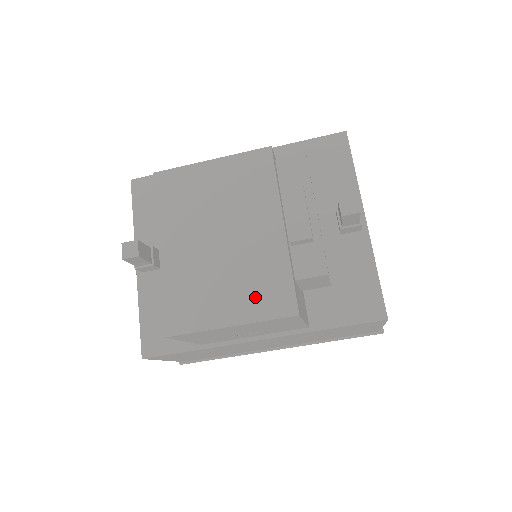
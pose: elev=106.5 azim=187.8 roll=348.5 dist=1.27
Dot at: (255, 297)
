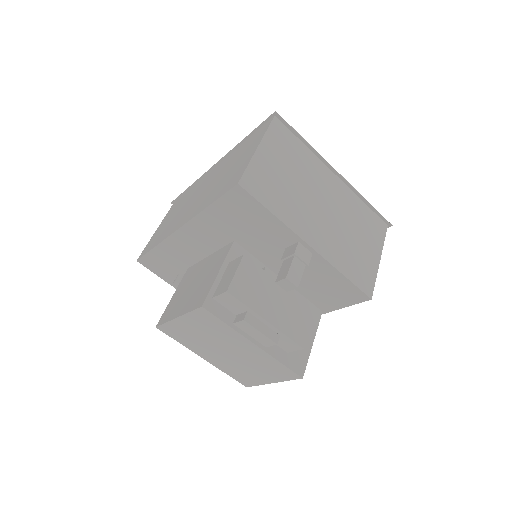
Dot at: (272, 373)
